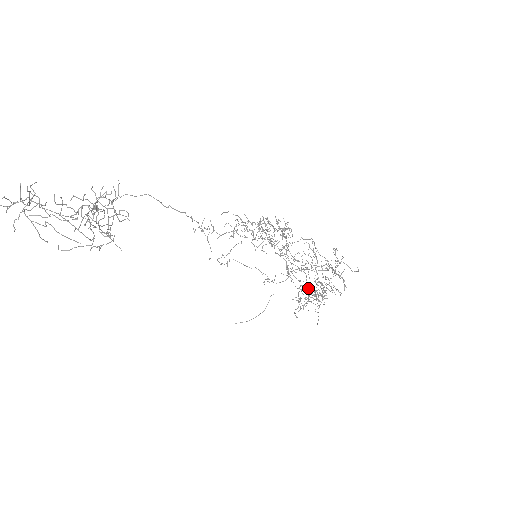
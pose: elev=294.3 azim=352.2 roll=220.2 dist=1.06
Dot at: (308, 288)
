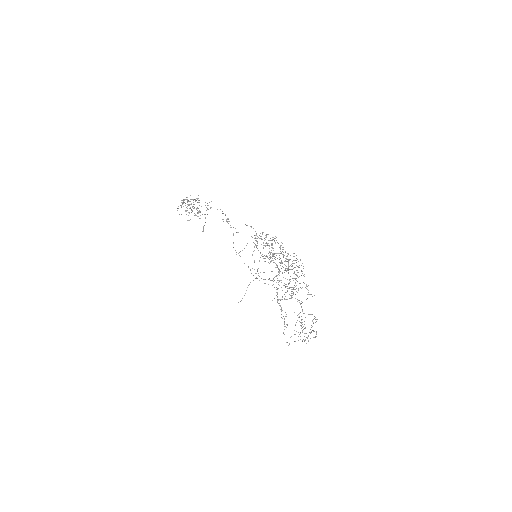
Dot at: (276, 287)
